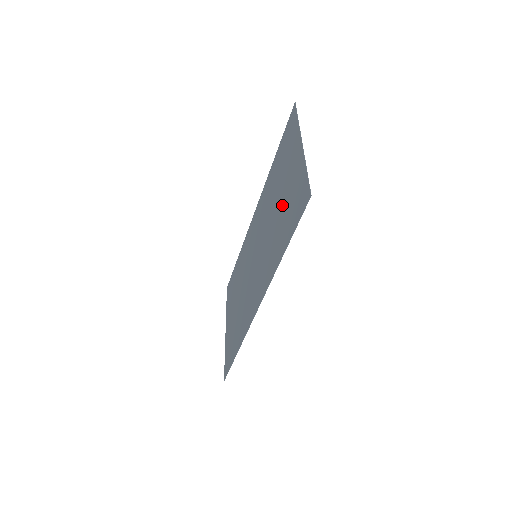
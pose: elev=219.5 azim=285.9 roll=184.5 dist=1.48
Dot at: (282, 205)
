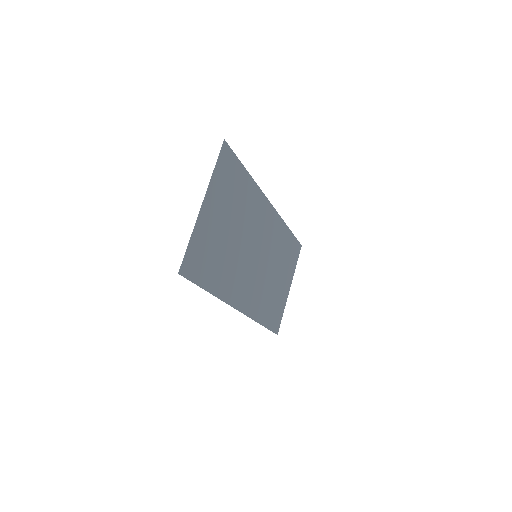
Dot at: (221, 242)
